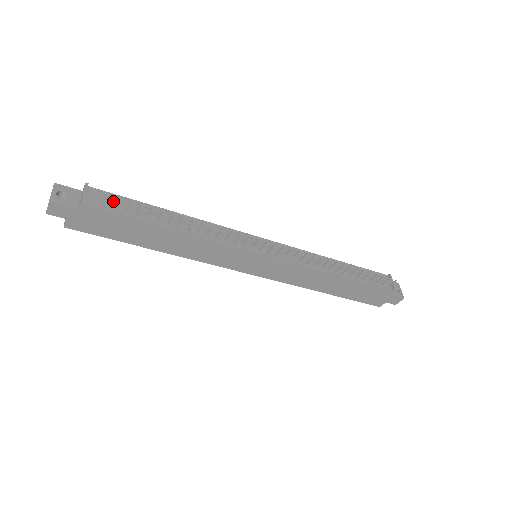
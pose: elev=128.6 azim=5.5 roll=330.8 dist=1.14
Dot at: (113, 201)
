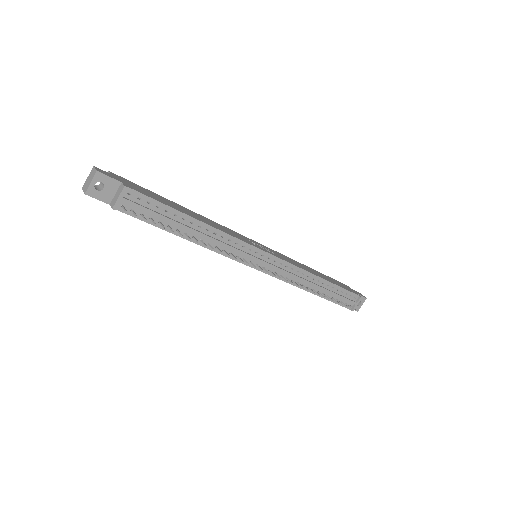
Dot at: (143, 210)
